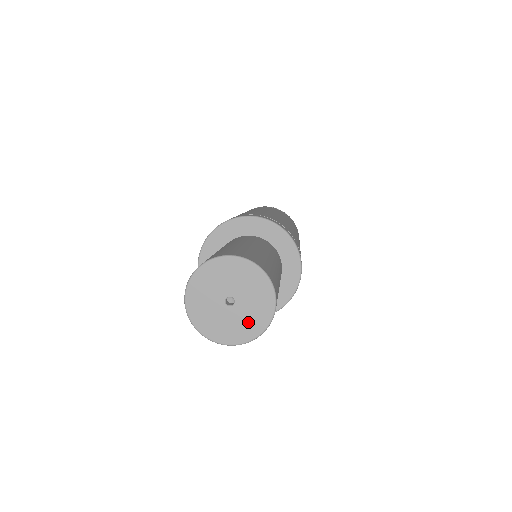
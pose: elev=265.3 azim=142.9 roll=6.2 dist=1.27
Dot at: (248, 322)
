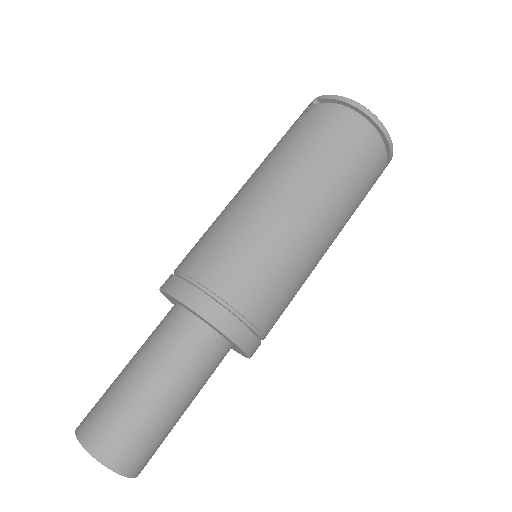
Dot at: occluded
